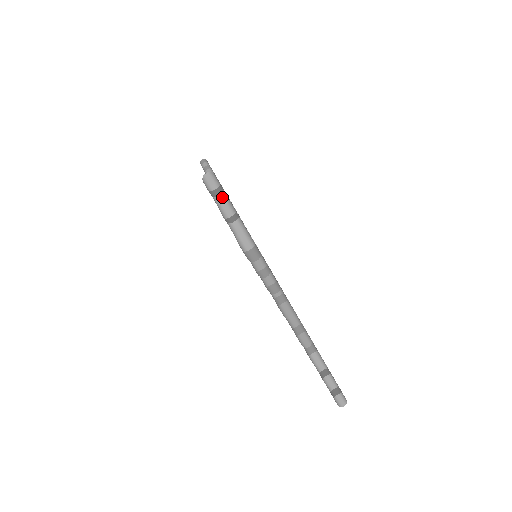
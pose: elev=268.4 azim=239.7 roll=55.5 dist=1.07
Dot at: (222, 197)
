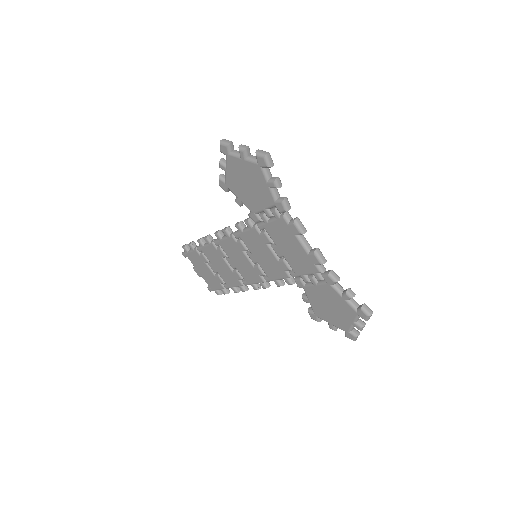
Dot at: (235, 151)
